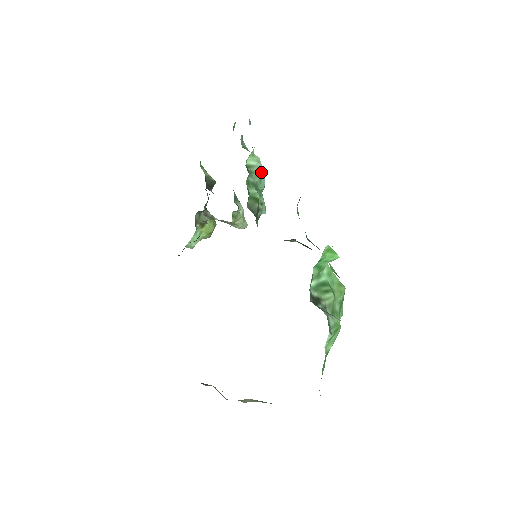
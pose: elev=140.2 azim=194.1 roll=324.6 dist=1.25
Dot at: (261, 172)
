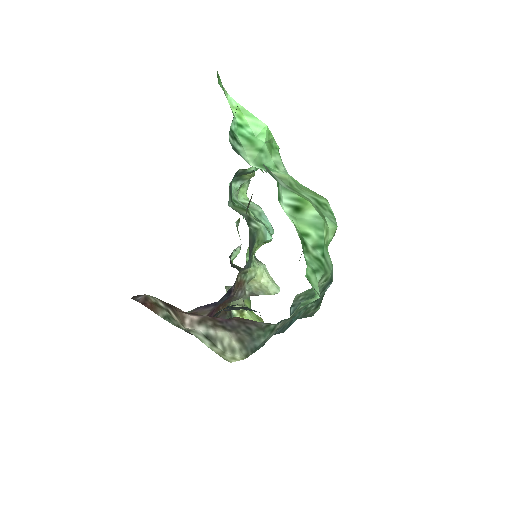
Dot at: (259, 209)
